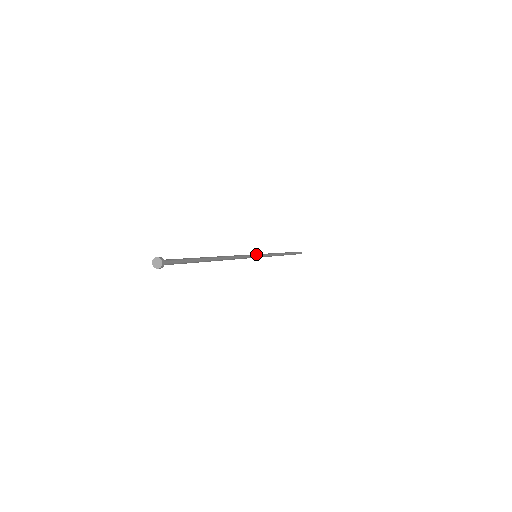
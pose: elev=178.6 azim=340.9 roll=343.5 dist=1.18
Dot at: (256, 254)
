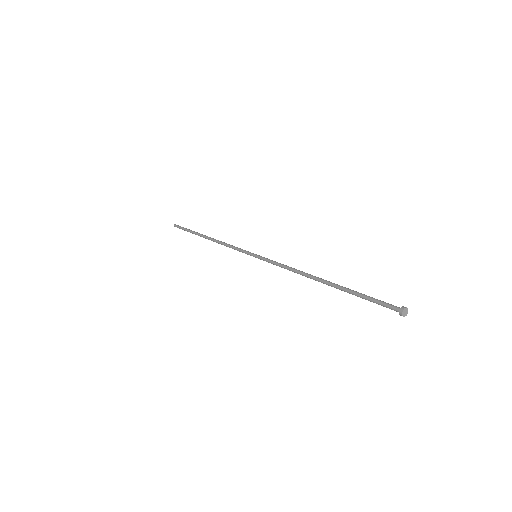
Dot at: (258, 255)
